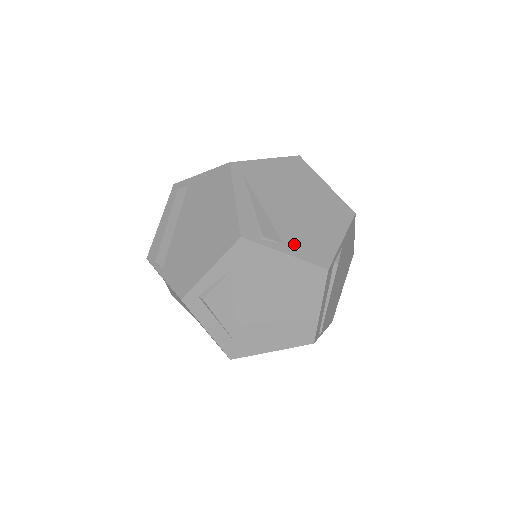
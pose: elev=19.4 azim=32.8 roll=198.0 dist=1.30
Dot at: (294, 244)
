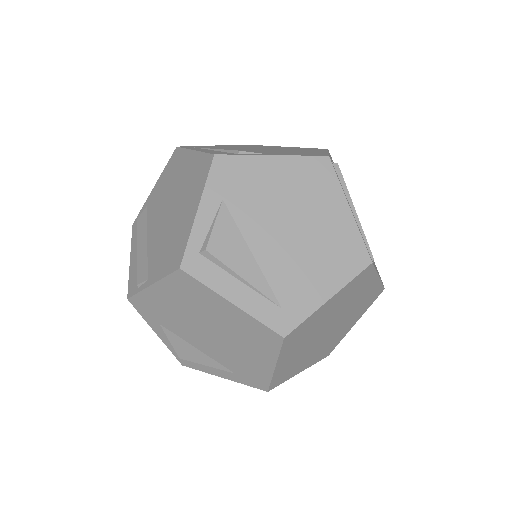
Dot at: (278, 154)
